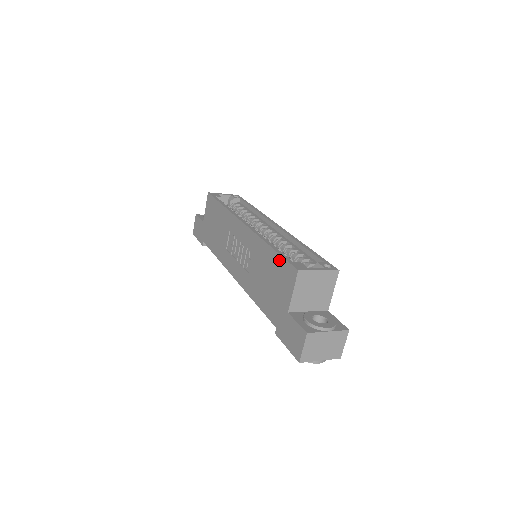
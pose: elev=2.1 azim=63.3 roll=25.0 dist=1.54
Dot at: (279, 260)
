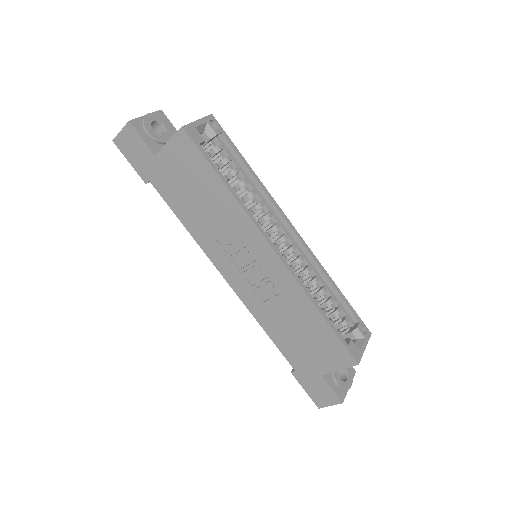
Dot at: (332, 336)
